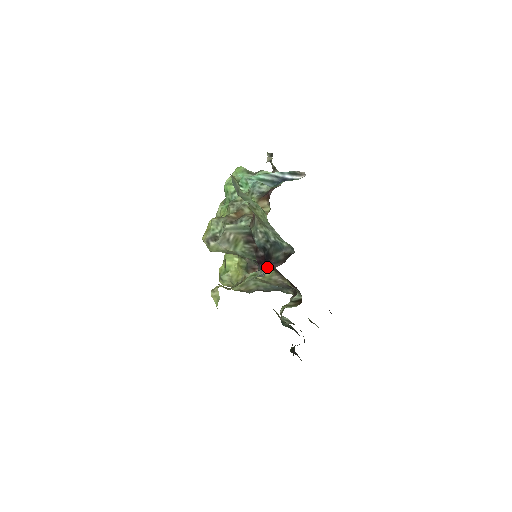
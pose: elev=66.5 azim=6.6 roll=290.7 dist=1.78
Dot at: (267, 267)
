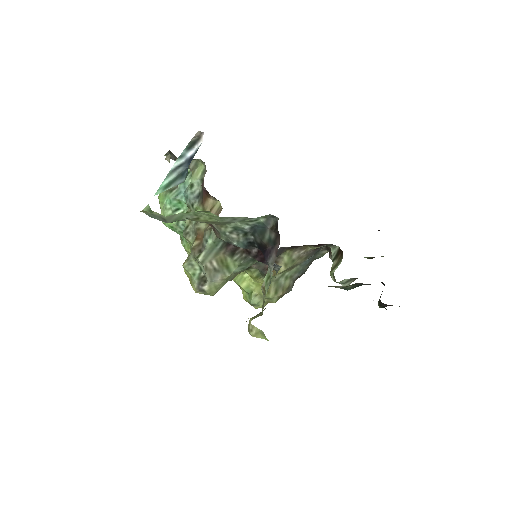
Dot at: (270, 259)
